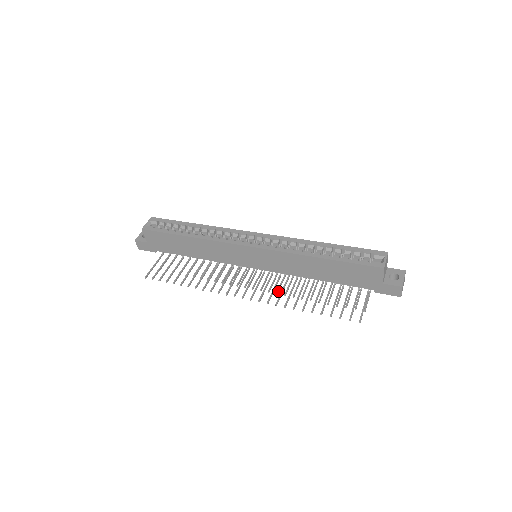
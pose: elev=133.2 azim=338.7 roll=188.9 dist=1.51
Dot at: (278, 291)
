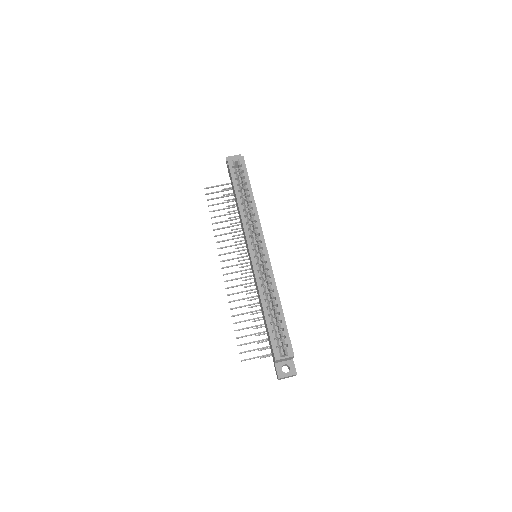
Dot at: occluded
